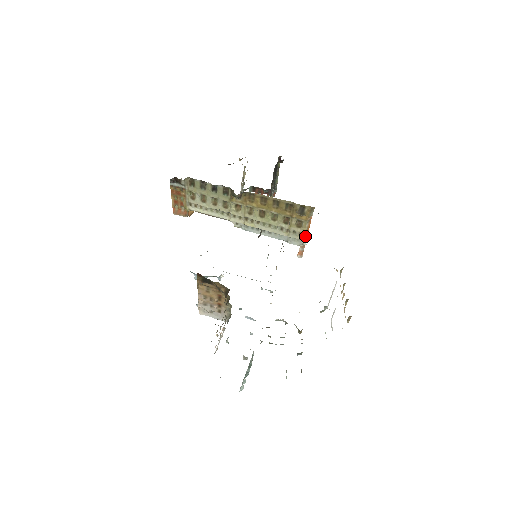
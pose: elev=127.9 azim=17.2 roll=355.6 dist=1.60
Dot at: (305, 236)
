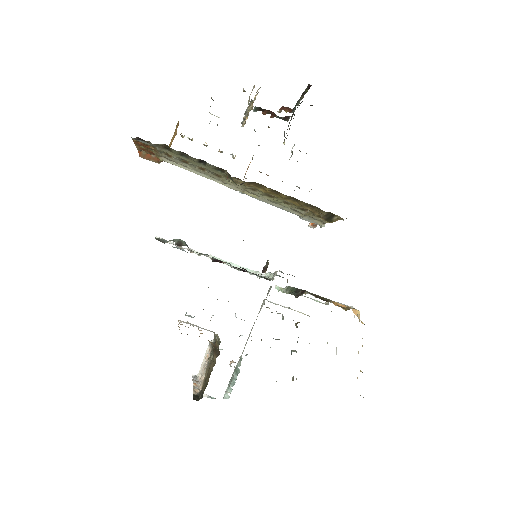
Dot at: occluded
